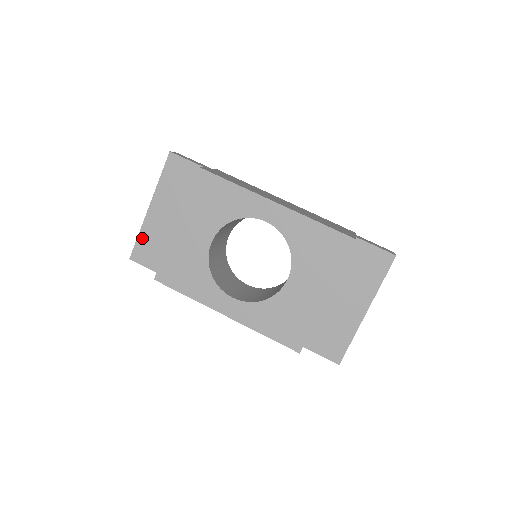
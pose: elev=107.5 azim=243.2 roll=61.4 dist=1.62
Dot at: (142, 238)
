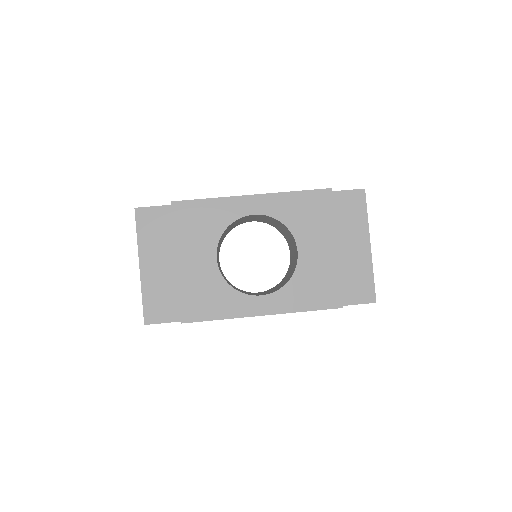
Dot at: (147, 298)
